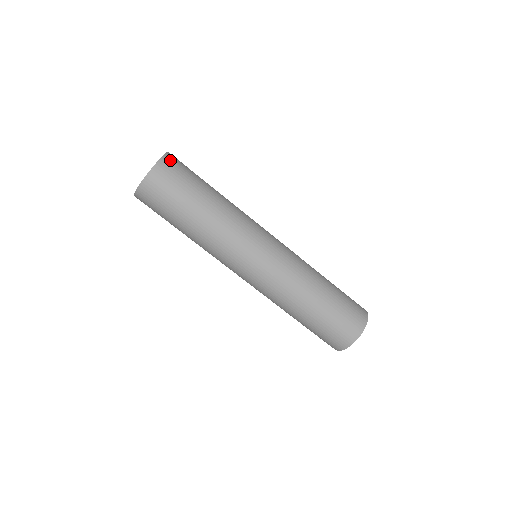
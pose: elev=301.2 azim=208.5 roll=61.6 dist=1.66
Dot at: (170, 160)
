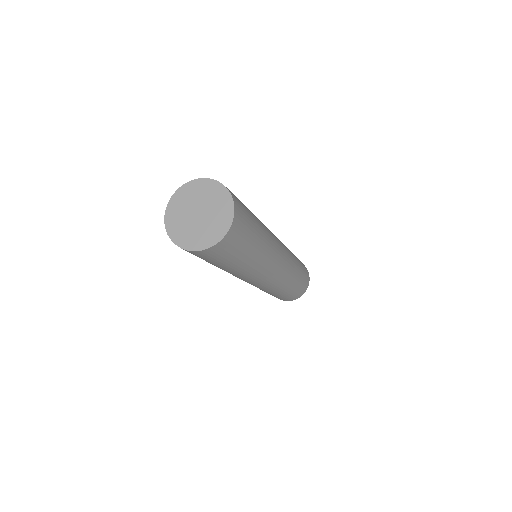
Dot at: (238, 216)
